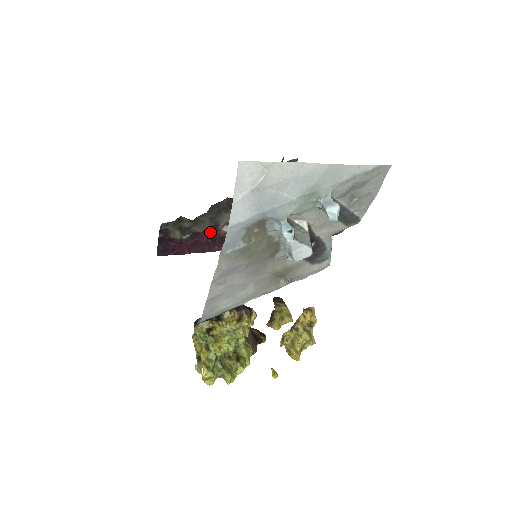
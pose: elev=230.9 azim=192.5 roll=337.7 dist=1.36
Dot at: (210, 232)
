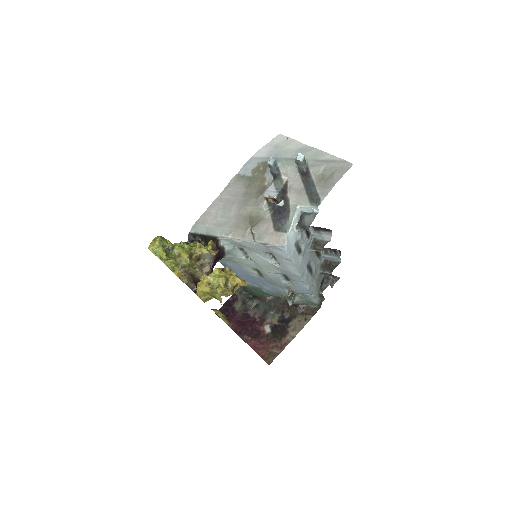
Dot at: (256, 321)
